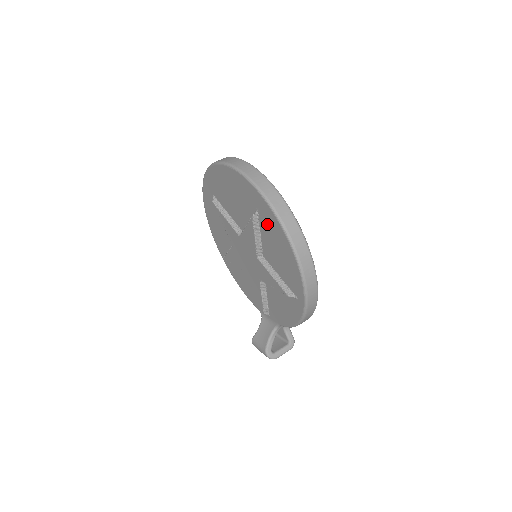
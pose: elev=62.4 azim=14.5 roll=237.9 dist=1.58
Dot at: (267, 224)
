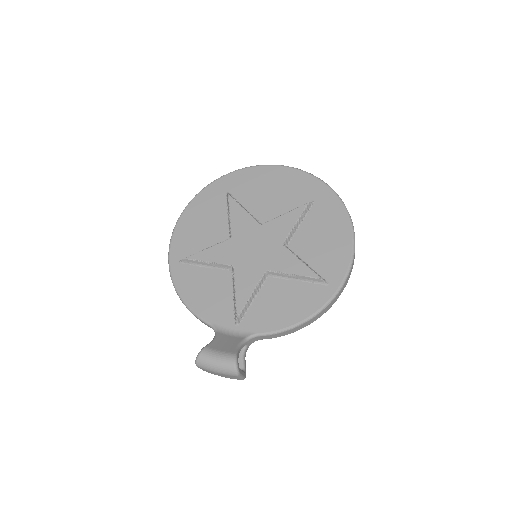
Dot at: (322, 212)
